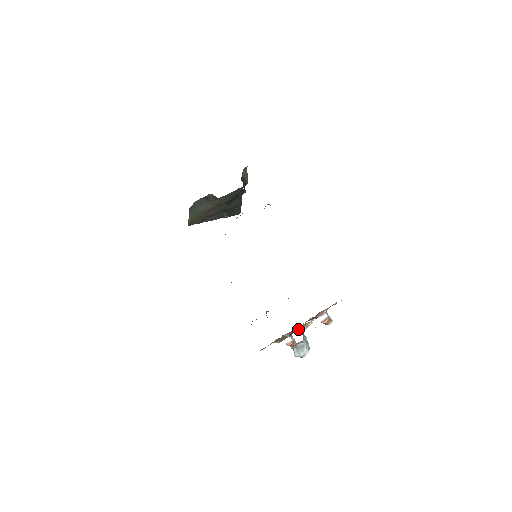
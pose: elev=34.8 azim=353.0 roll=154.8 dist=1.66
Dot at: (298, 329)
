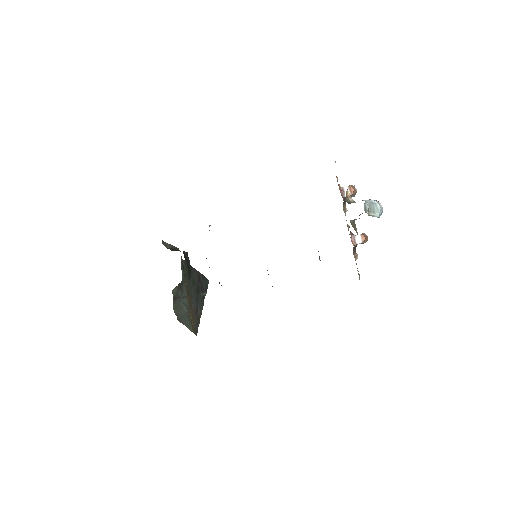
Dot at: (349, 203)
